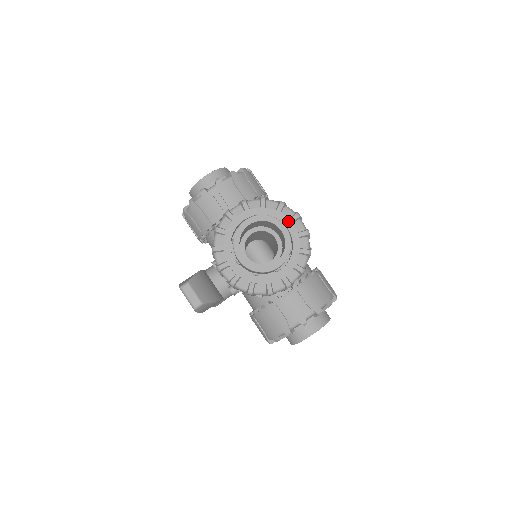
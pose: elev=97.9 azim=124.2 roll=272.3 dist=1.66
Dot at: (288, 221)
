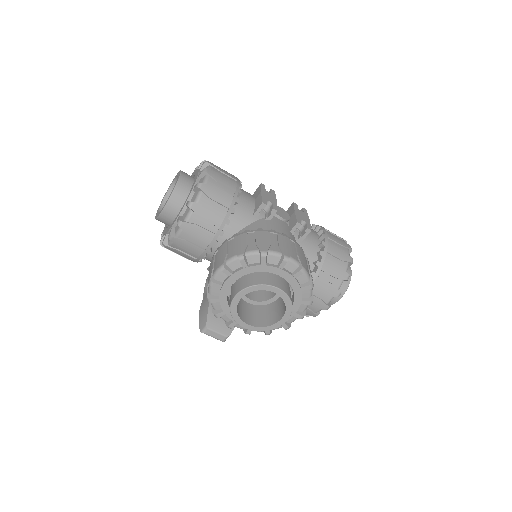
Dot at: (278, 270)
